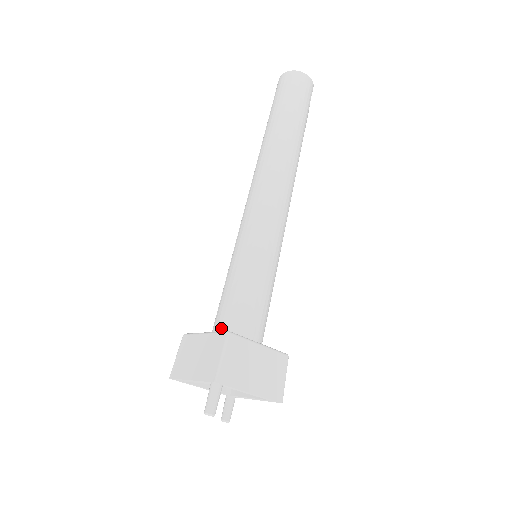
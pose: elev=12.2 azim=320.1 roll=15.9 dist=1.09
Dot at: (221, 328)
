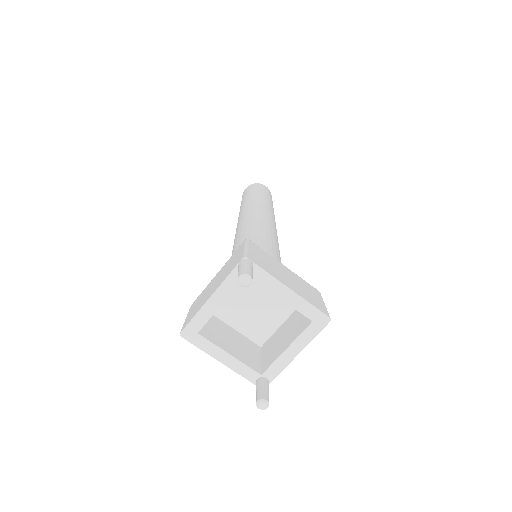
Dot at: occluded
